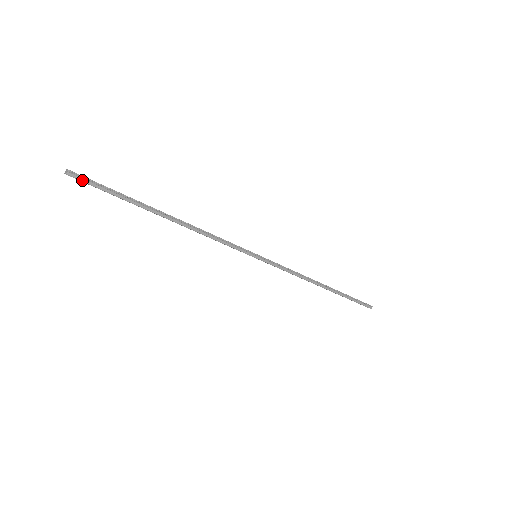
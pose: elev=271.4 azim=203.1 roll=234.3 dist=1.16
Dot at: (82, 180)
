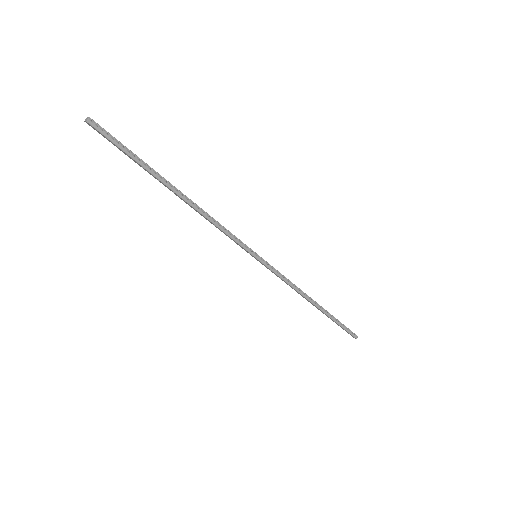
Dot at: (101, 132)
